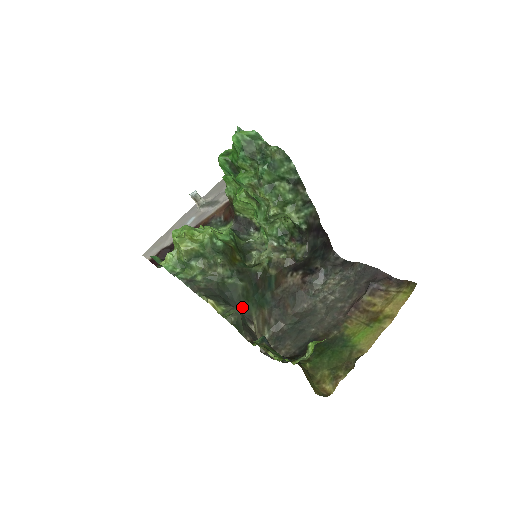
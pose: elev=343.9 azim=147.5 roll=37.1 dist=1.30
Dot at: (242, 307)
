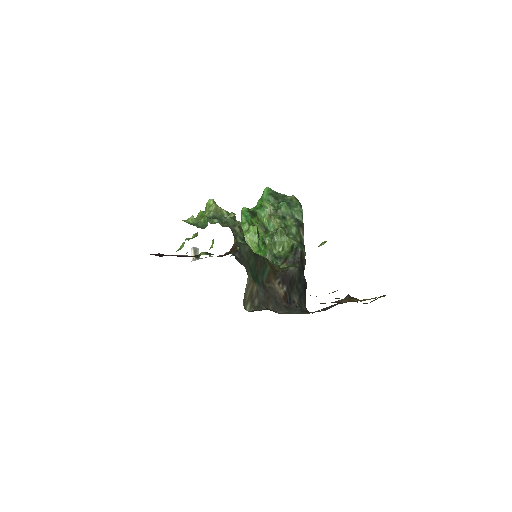
Dot at: (244, 260)
